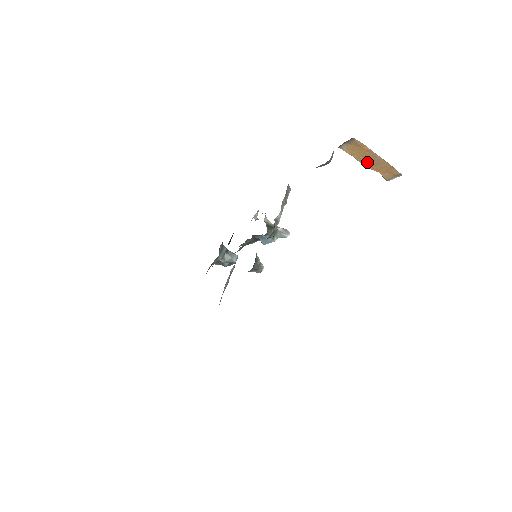
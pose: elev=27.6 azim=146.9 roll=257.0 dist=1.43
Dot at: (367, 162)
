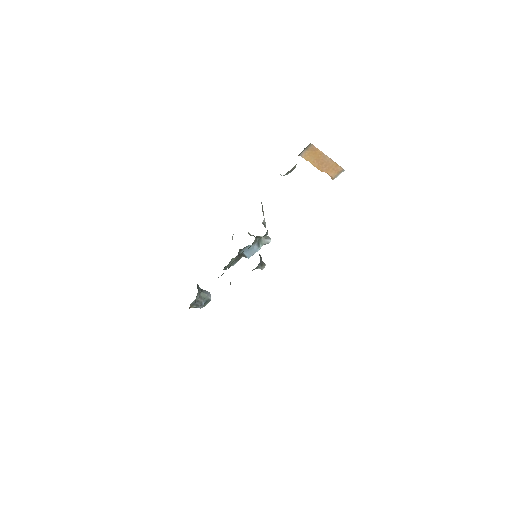
Dot at: (319, 165)
